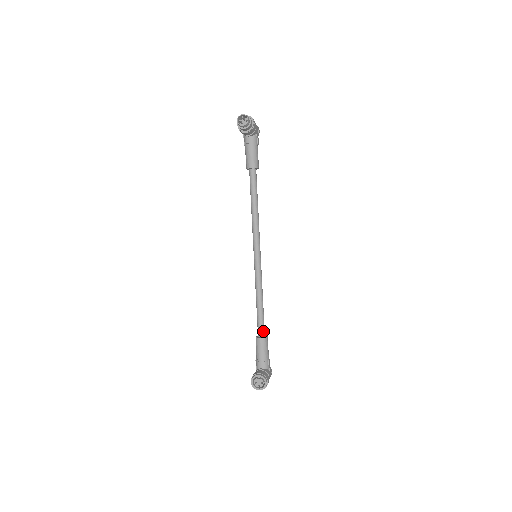
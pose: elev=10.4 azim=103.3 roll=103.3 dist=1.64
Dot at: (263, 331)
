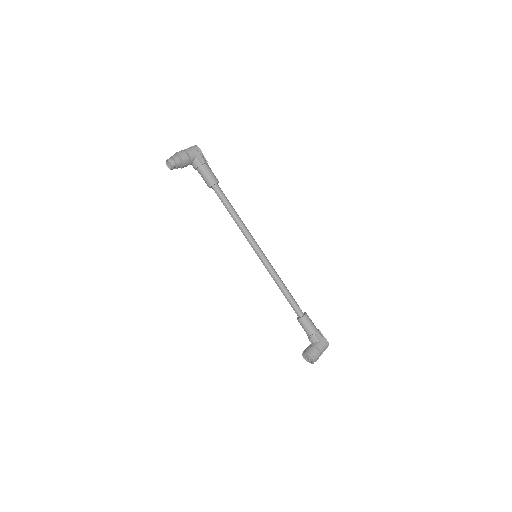
Dot at: (298, 312)
